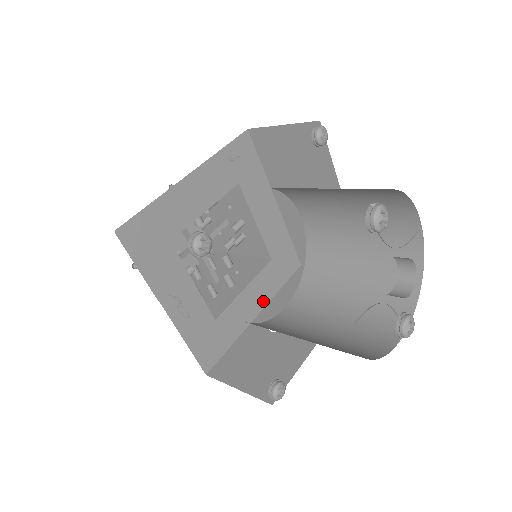
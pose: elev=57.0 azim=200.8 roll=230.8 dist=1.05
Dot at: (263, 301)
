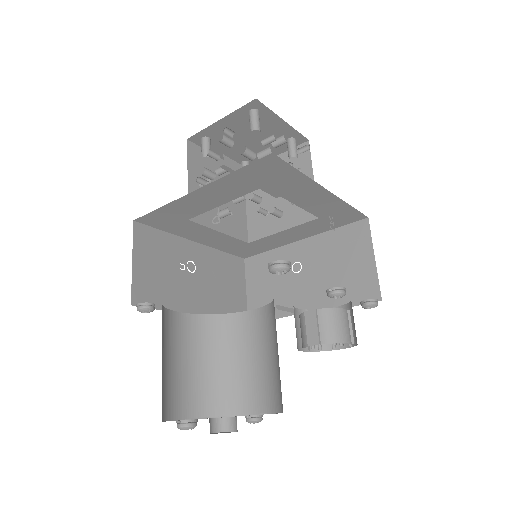
Dot at: (307, 235)
